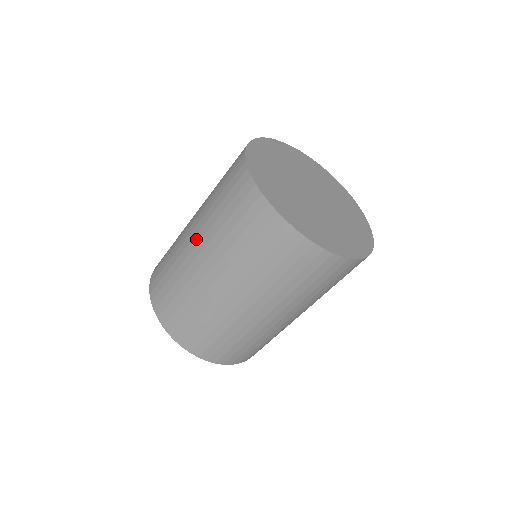
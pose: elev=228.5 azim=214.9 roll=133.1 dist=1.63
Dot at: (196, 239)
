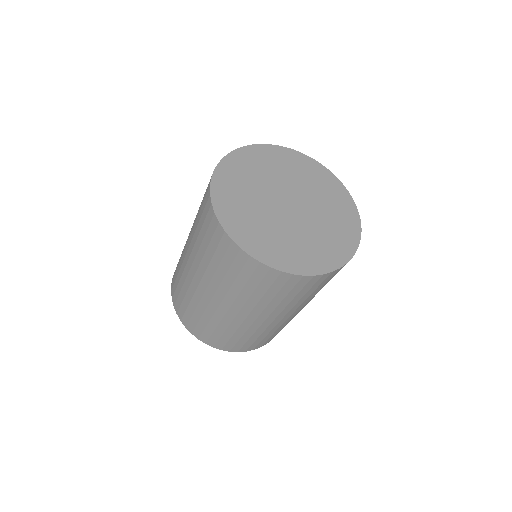
Dot at: (243, 314)
